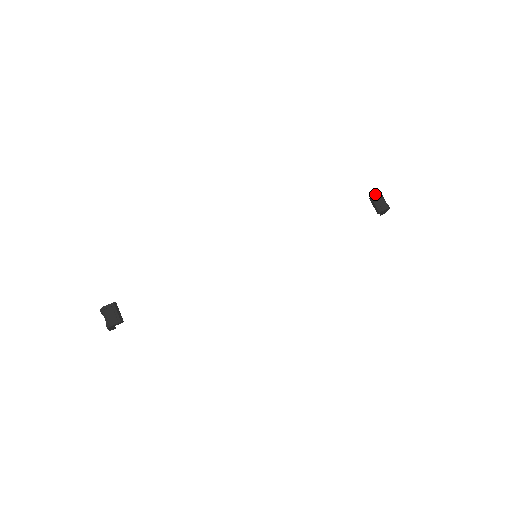
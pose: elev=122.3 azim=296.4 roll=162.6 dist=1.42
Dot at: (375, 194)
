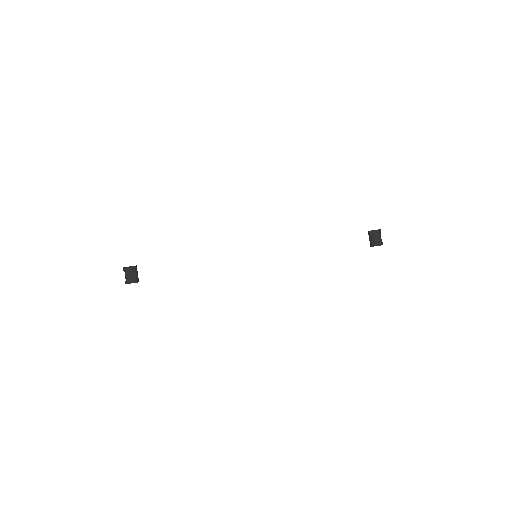
Dot at: (374, 230)
